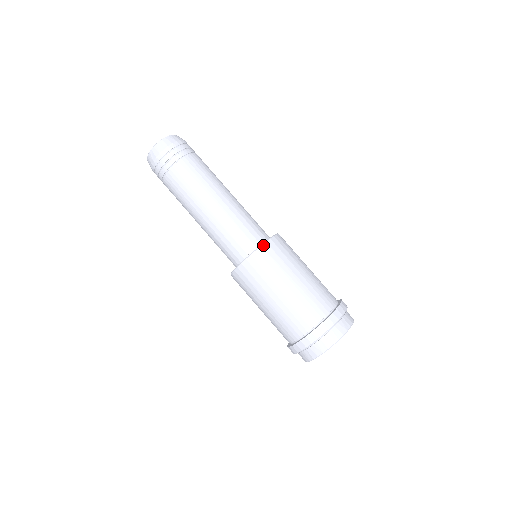
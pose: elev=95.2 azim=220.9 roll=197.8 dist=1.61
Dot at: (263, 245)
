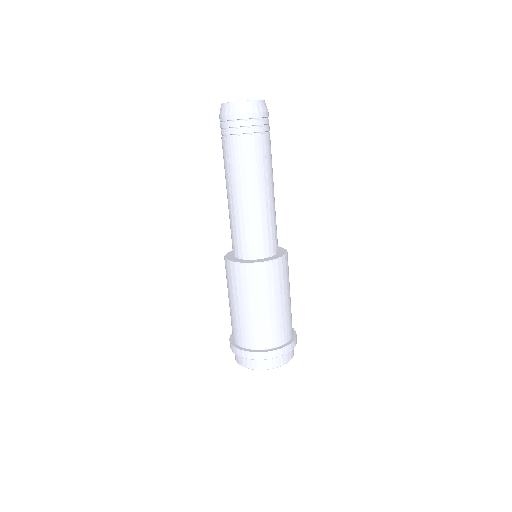
Dot at: (241, 264)
